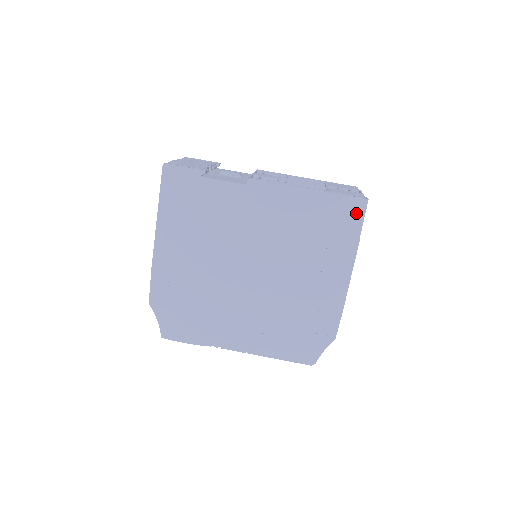
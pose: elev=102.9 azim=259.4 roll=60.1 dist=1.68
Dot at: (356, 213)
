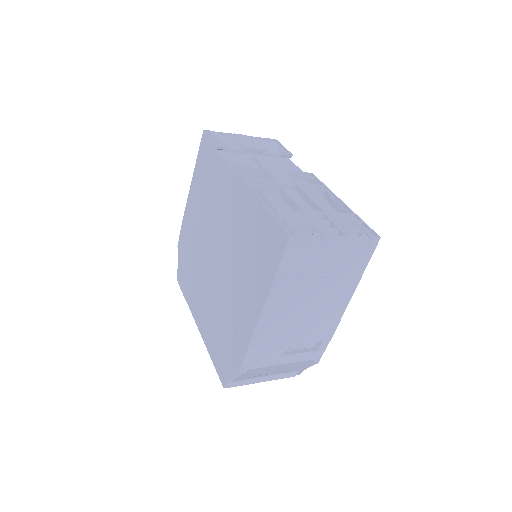
Dot at: (279, 247)
